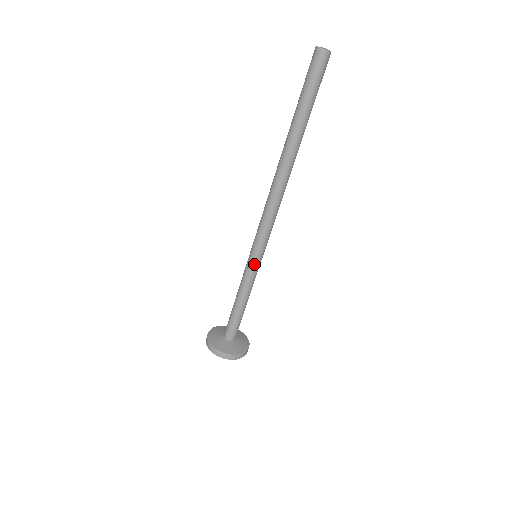
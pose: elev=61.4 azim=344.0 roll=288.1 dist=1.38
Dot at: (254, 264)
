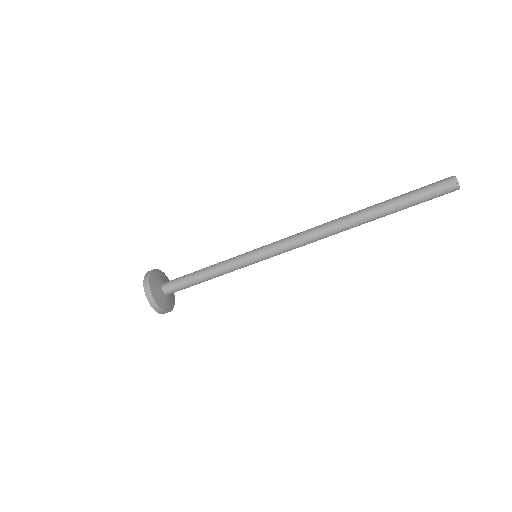
Dot at: (249, 257)
